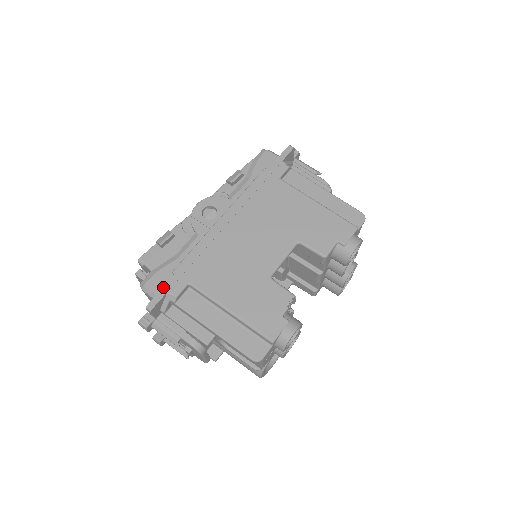
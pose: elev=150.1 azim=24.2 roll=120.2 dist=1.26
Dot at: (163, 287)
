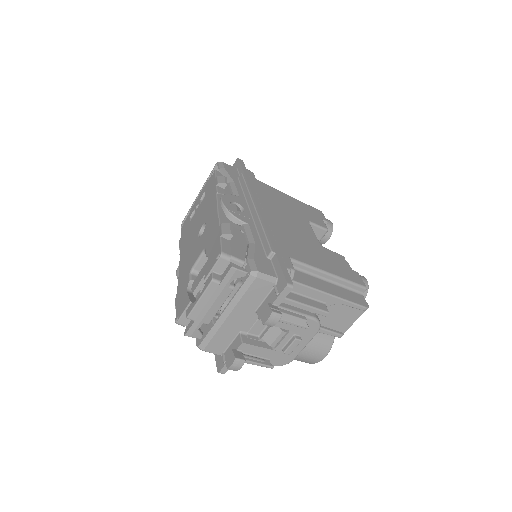
Dot at: (280, 265)
